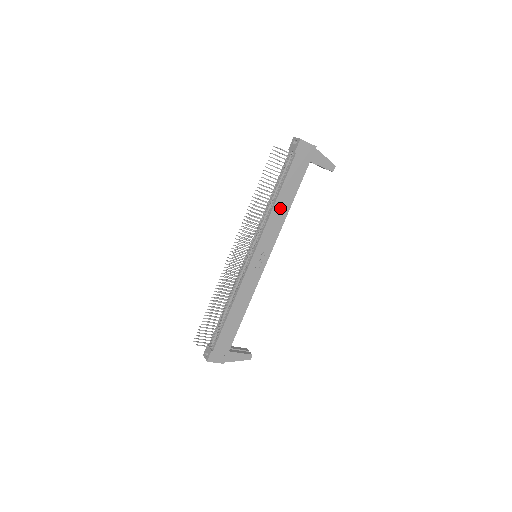
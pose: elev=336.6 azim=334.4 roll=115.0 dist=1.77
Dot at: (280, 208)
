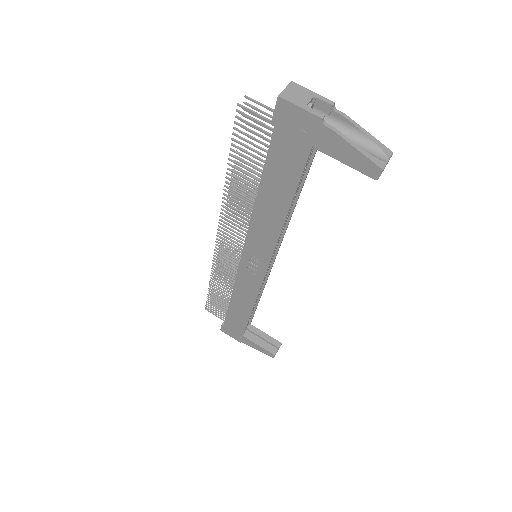
Dot at: (268, 210)
